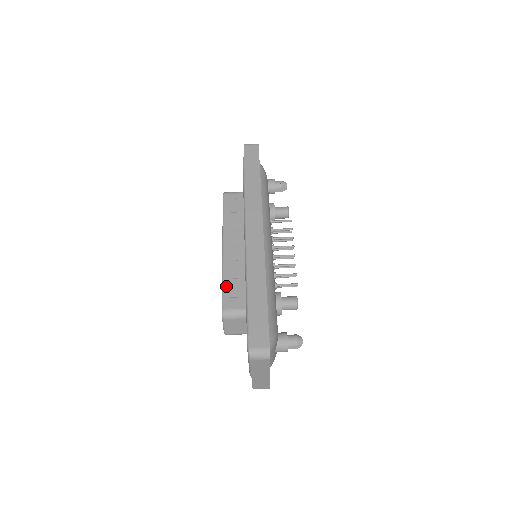
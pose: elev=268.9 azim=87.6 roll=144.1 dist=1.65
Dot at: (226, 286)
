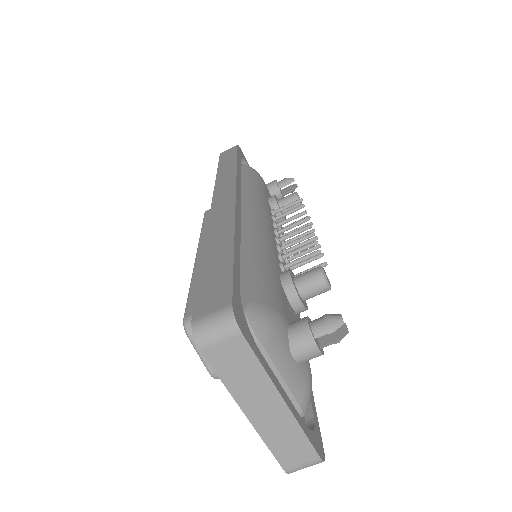
Dot at: (194, 289)
